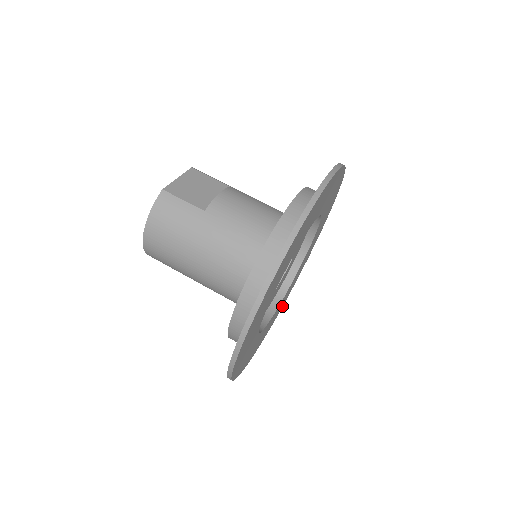
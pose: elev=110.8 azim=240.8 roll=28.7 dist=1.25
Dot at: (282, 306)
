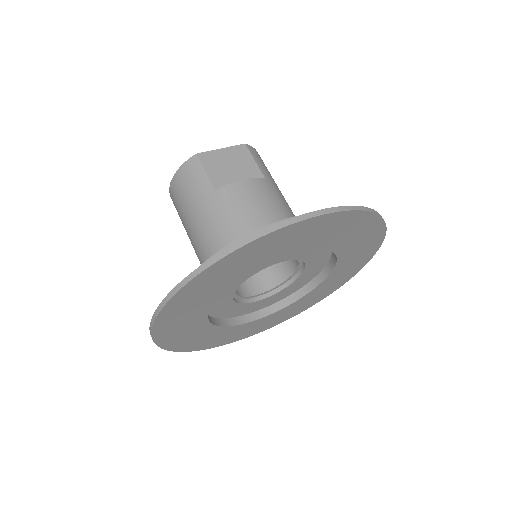
Dot at: (293, 316)
